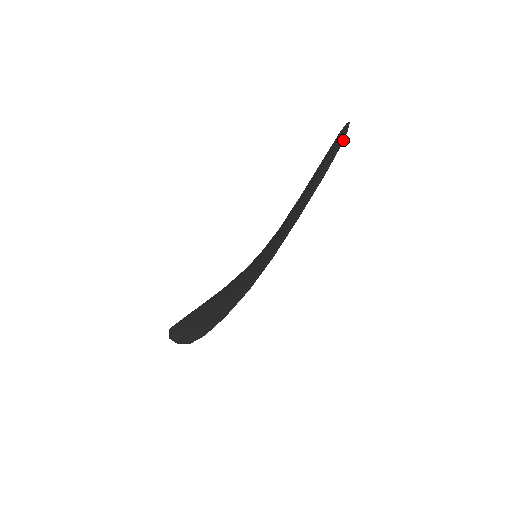
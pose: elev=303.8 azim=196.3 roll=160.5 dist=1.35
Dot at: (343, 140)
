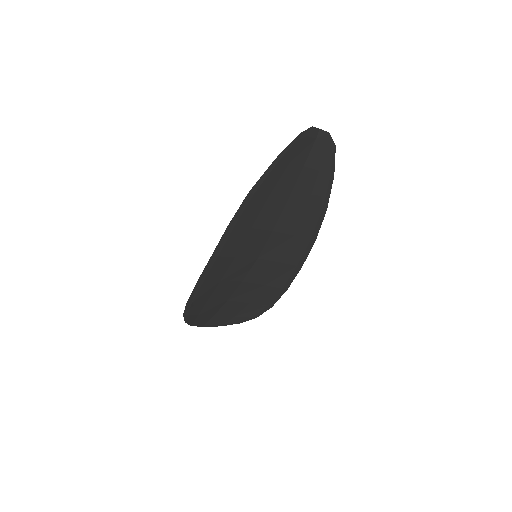
Dot at: (300, 134)
